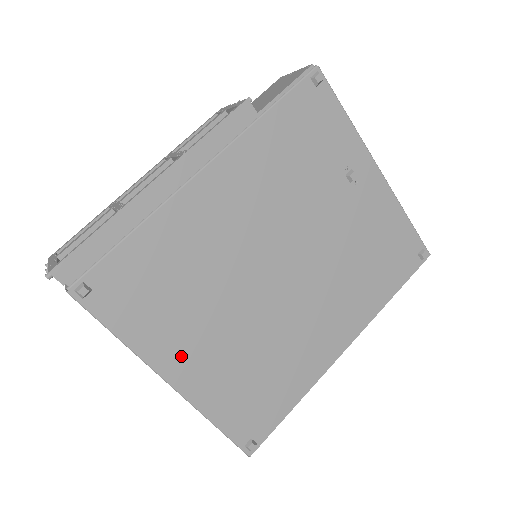
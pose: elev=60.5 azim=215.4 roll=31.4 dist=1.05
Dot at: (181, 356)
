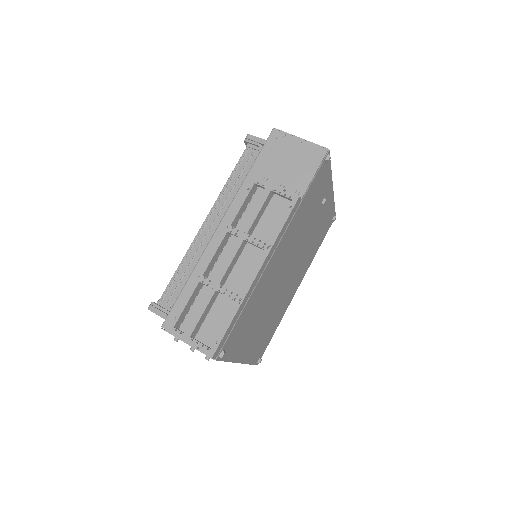
Dot at: (247, 347)
